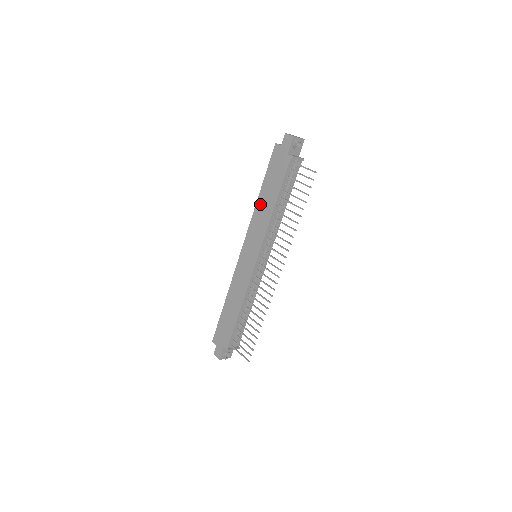
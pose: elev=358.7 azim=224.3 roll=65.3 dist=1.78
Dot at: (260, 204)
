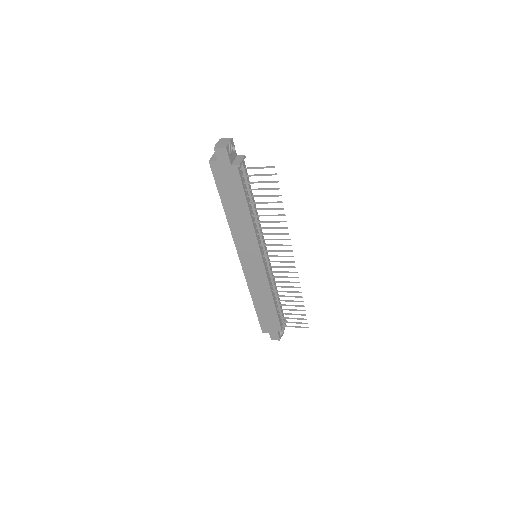
Dot at: (232, 219)
